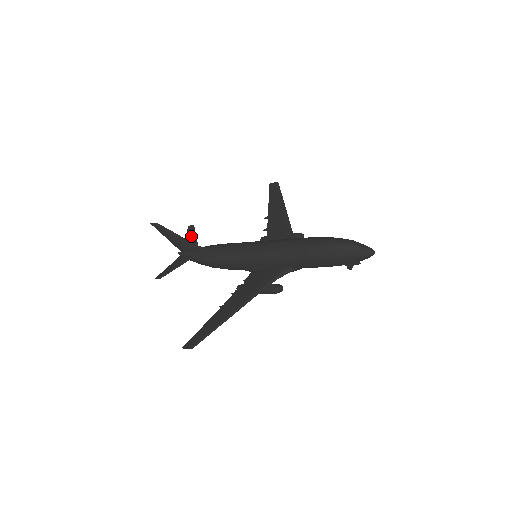
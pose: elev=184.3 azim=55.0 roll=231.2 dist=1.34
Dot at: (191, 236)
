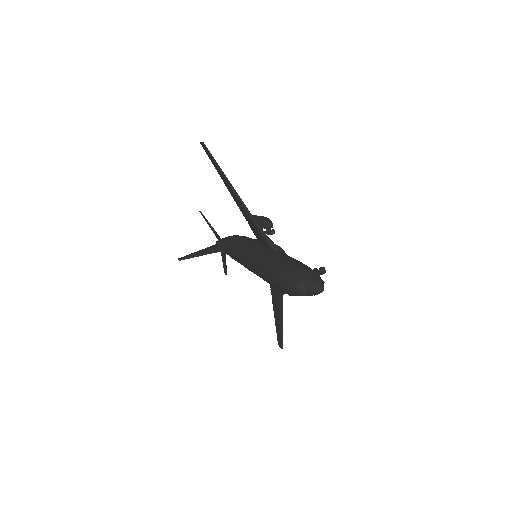
Dot at: occluded
